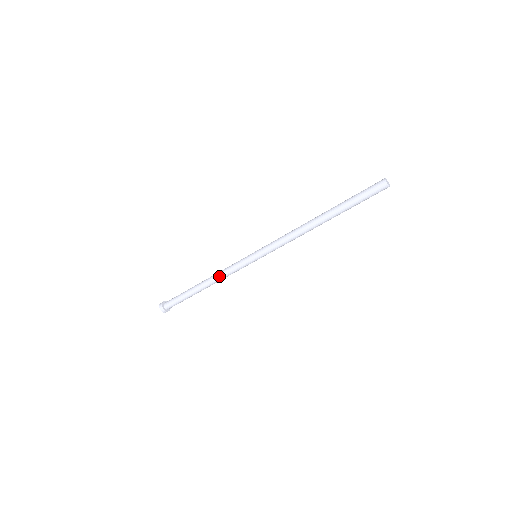
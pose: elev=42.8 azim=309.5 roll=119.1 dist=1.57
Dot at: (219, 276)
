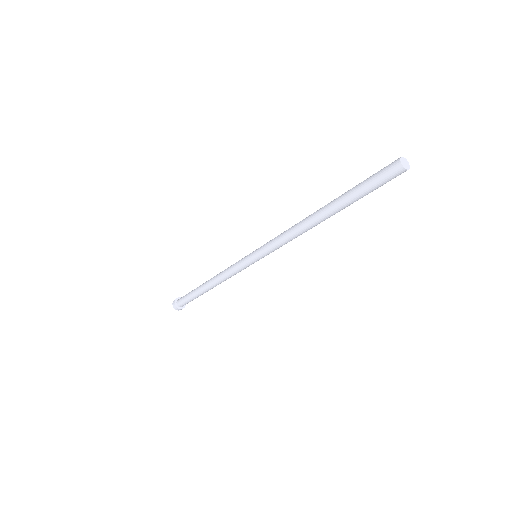
Dot at: (223, 279)
